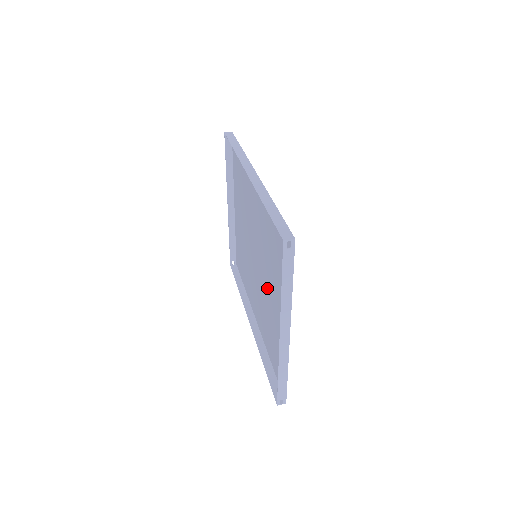
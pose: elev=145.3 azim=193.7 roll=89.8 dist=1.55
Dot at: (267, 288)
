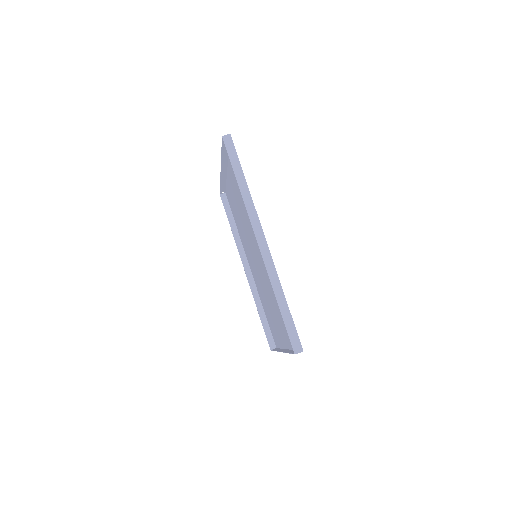
Dot at: (267, 292)
